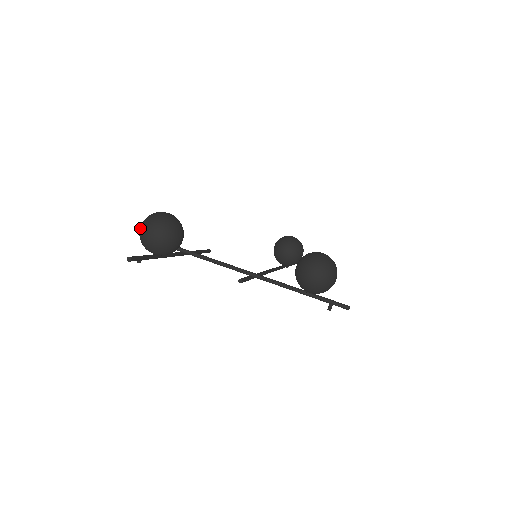
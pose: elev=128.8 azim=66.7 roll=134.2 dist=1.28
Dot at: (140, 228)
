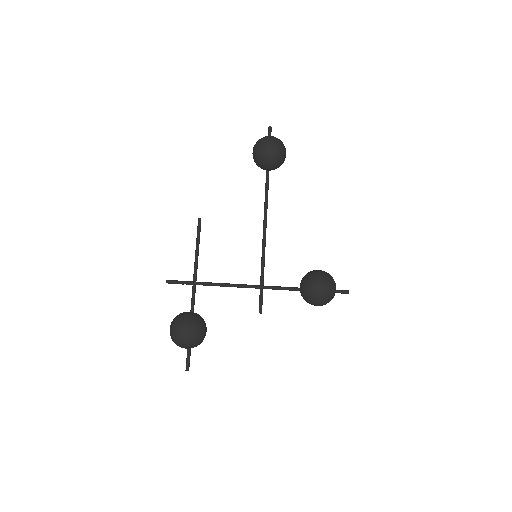
Dot at: occluded
